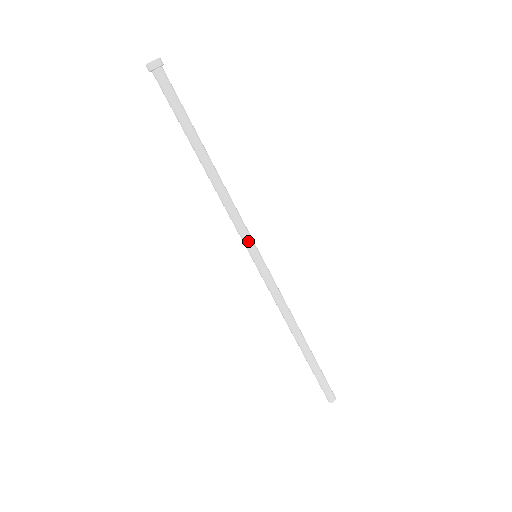
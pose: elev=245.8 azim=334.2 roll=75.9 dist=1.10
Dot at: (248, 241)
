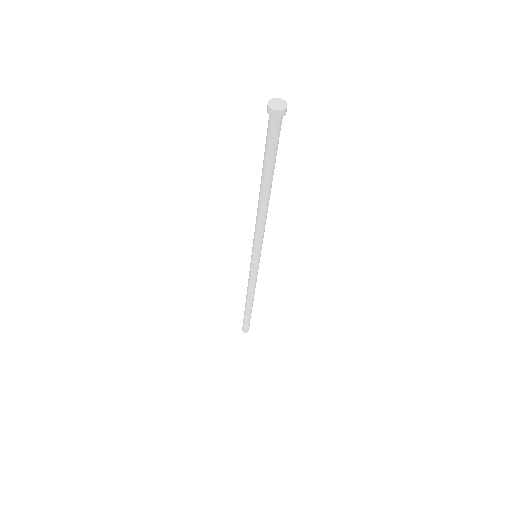
Dot at: (258, 250)
